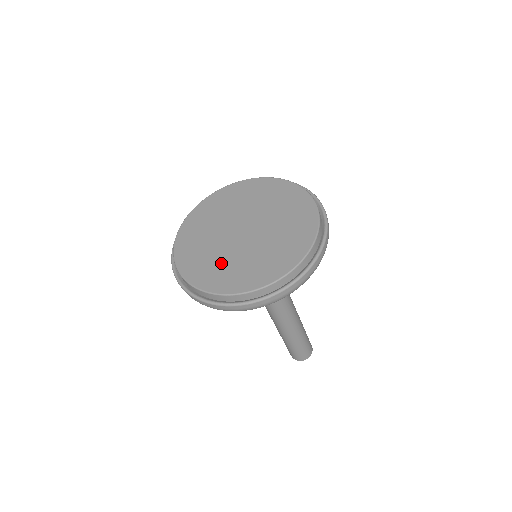
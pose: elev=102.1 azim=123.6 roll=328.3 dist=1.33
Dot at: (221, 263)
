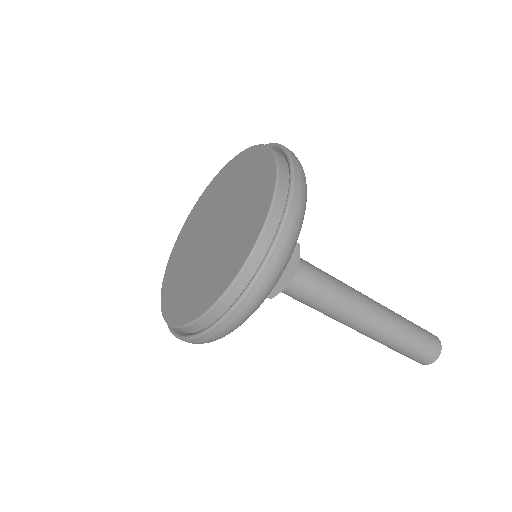
Dot at: (200, 280)
